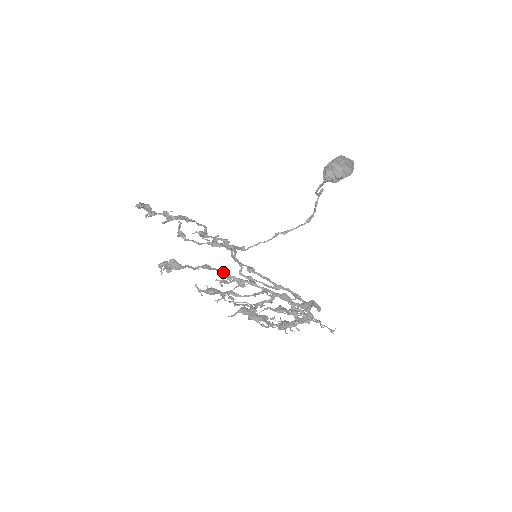
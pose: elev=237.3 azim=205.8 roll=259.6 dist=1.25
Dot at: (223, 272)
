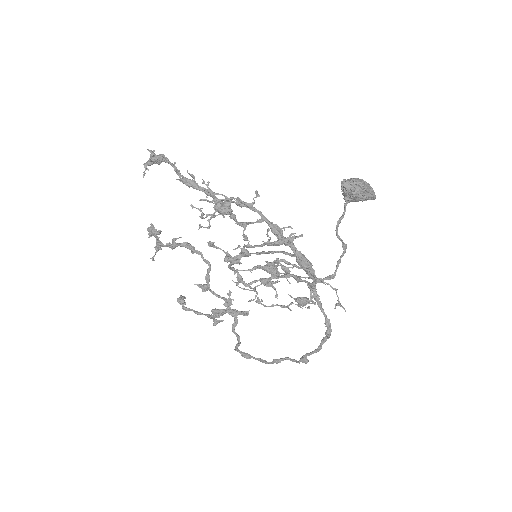
Dot at: occluded
